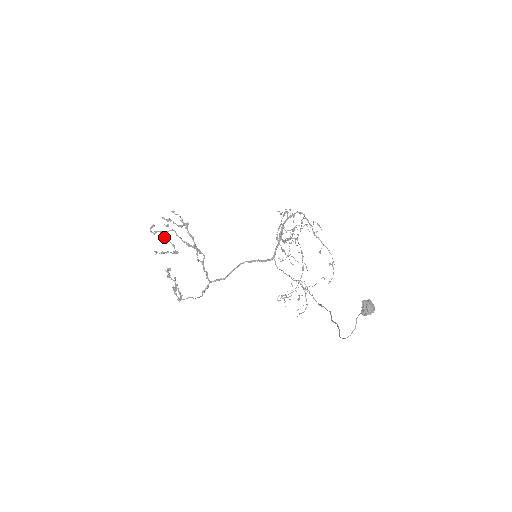
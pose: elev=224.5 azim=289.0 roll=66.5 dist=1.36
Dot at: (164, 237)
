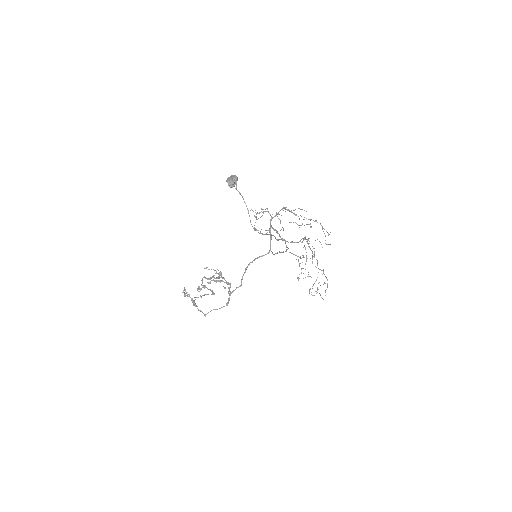
Dot at: (204, 288)
